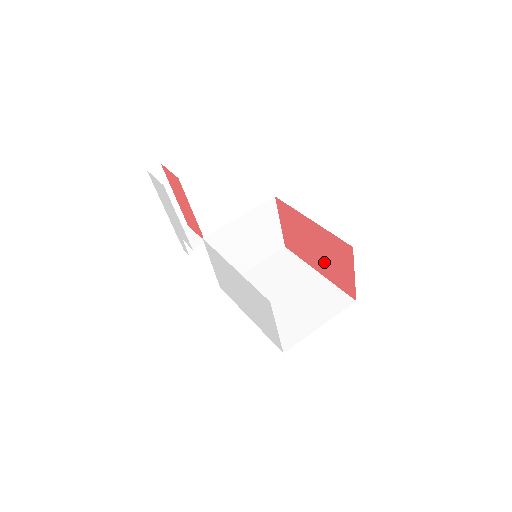
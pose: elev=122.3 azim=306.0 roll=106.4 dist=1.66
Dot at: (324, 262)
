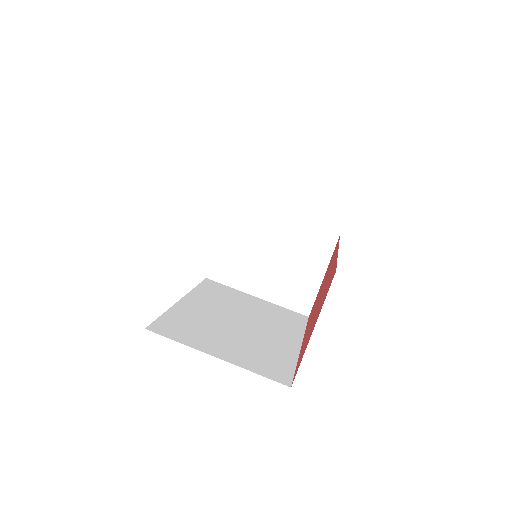
Dot at: (311, 322)
